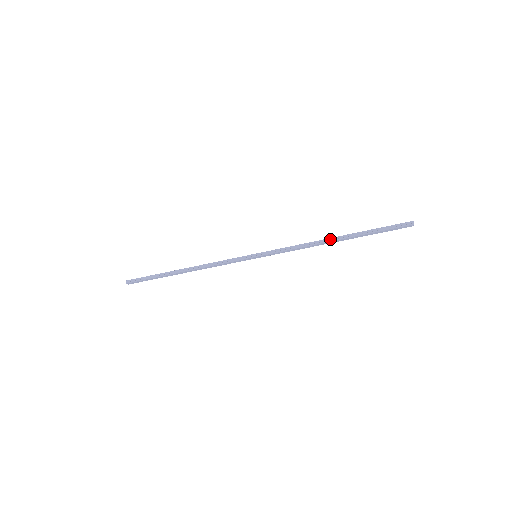
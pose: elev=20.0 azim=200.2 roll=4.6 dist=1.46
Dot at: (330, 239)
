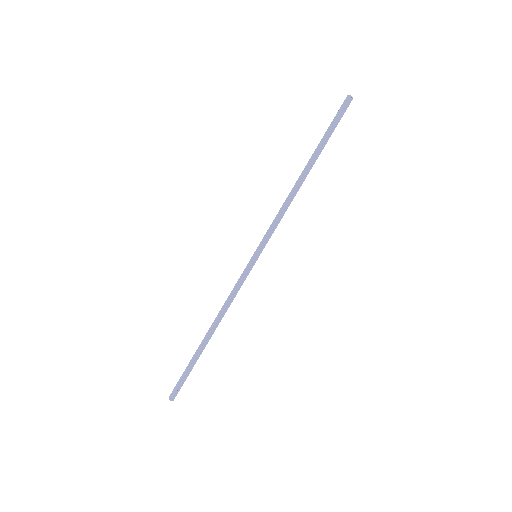
Dot at: (300, 177)
